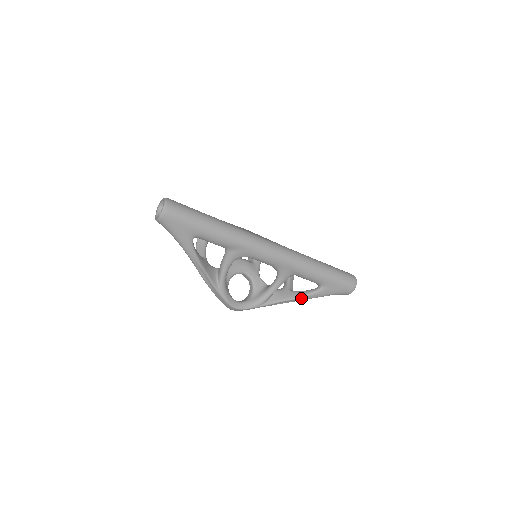
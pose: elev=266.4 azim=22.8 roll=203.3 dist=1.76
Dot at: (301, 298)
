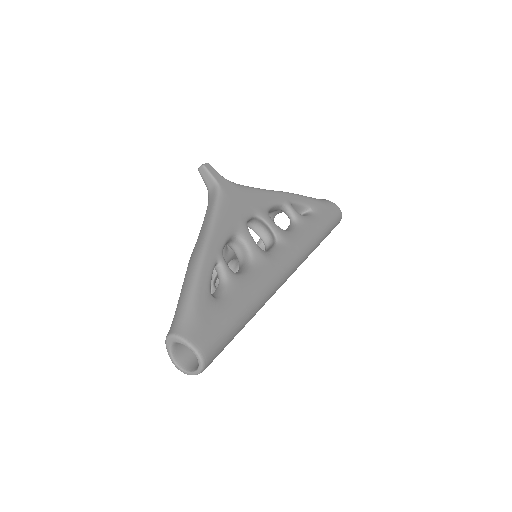
Dot at: occluded
